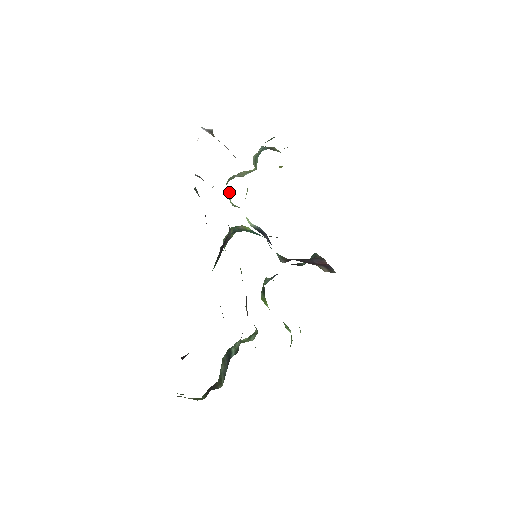
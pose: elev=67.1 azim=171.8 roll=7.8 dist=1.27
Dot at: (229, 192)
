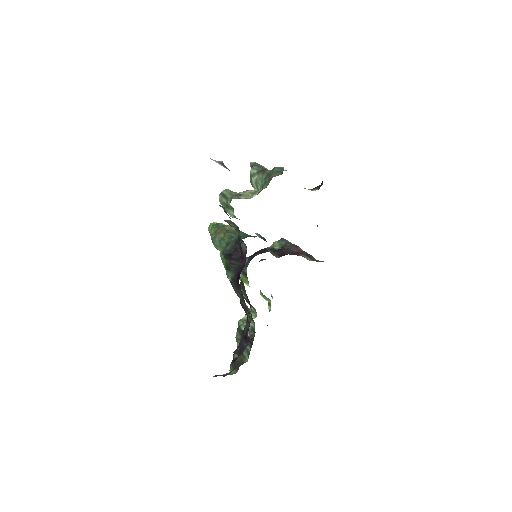
Dot at: (231, 208)
